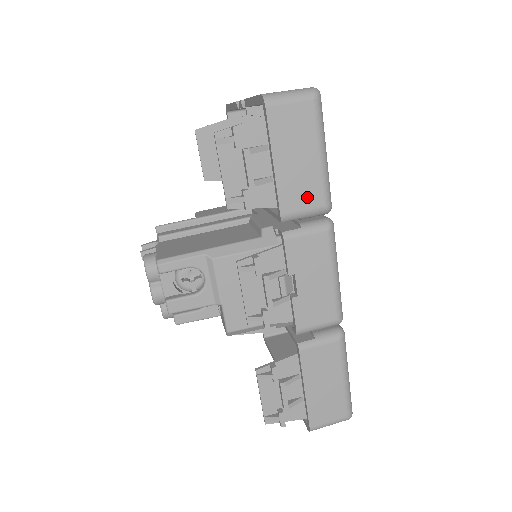
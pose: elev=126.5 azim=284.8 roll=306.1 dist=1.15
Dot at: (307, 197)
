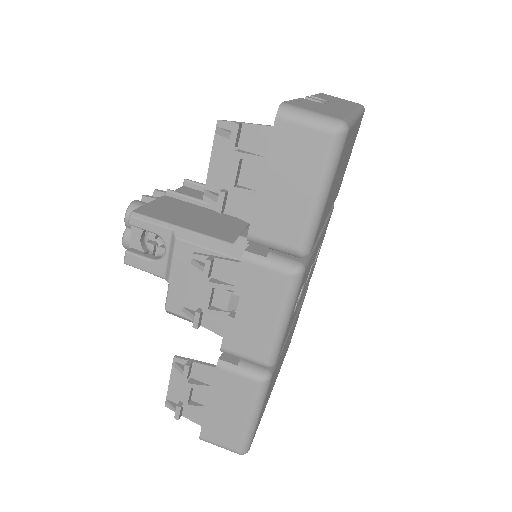
Dot at: (283, 231)
